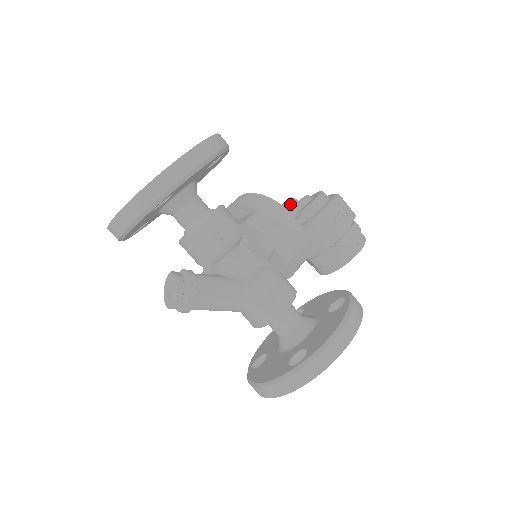
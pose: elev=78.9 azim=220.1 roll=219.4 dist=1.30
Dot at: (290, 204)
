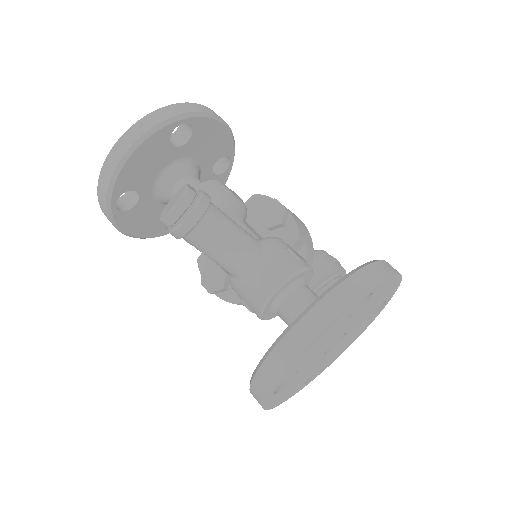
Dot at: occluded
